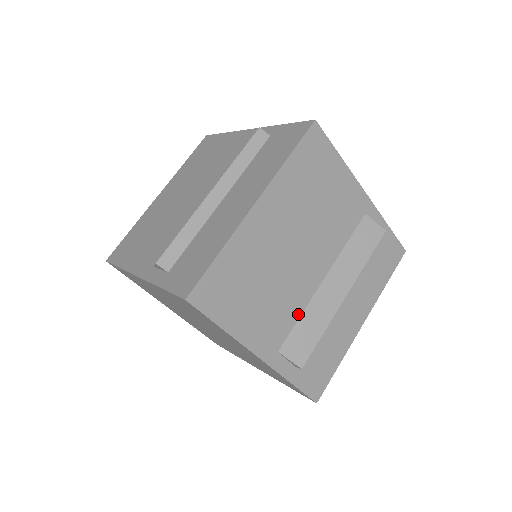
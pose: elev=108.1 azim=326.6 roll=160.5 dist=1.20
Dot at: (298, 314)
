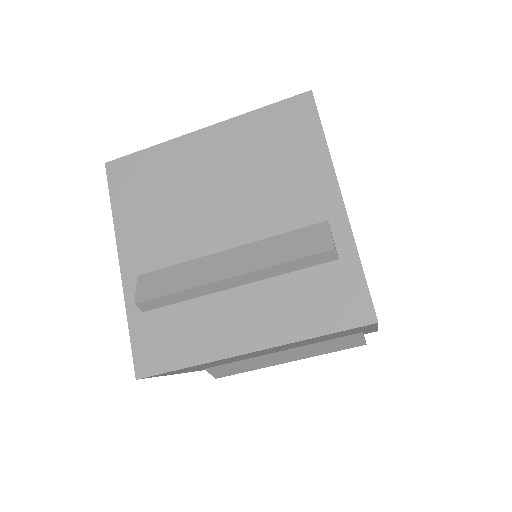
Dot at: (239, 360)
